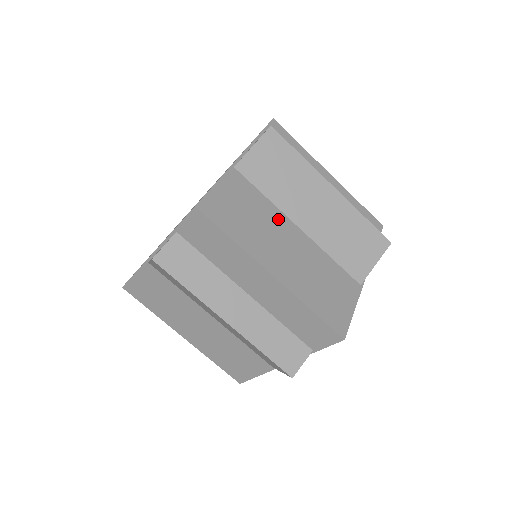
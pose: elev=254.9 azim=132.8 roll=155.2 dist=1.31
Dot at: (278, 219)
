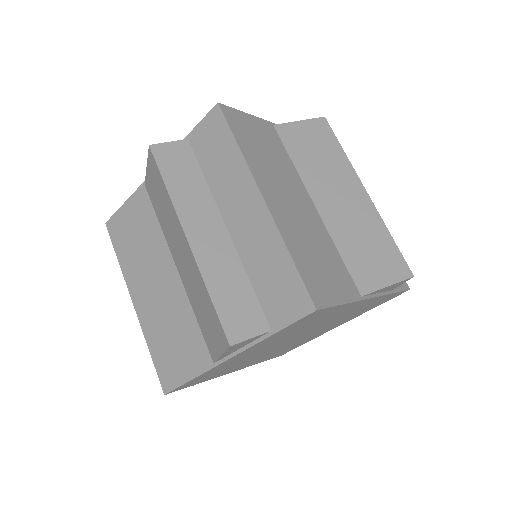
Dot at: (295, 181)
